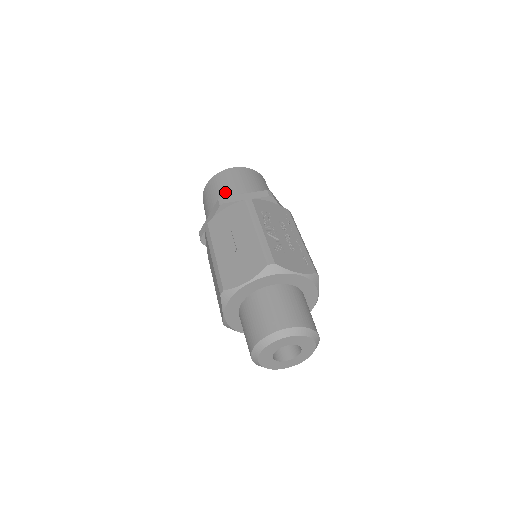
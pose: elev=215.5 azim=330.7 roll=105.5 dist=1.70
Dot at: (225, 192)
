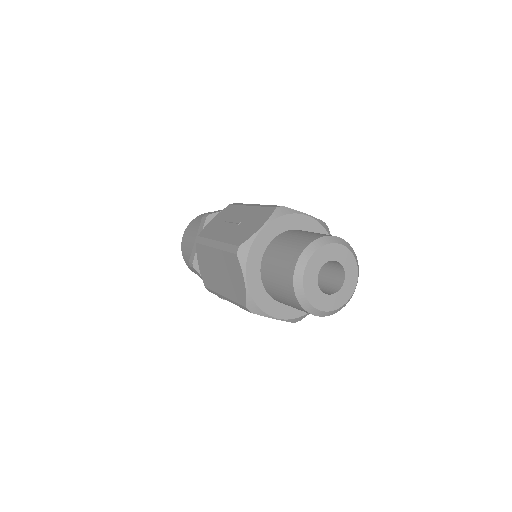
Dot at: occluded
